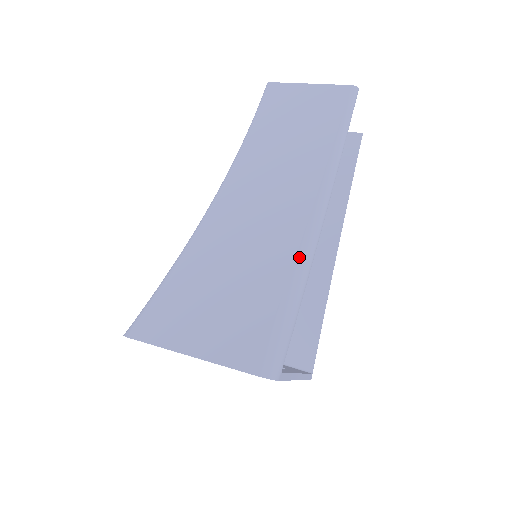
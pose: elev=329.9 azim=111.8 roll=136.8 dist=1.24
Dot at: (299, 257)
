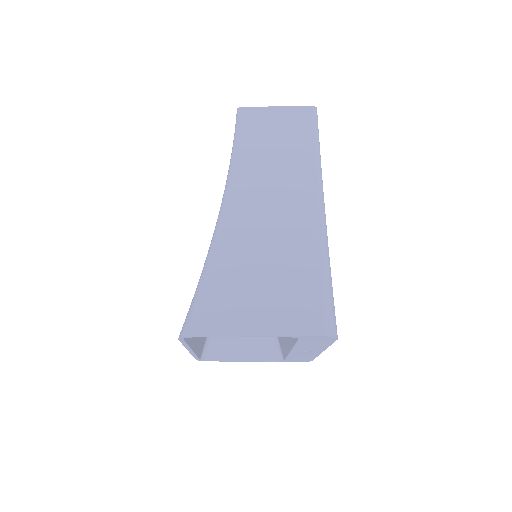
Dot at: (319, 239)
